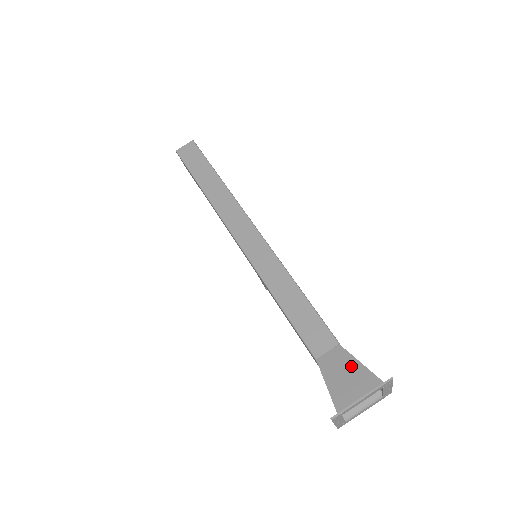
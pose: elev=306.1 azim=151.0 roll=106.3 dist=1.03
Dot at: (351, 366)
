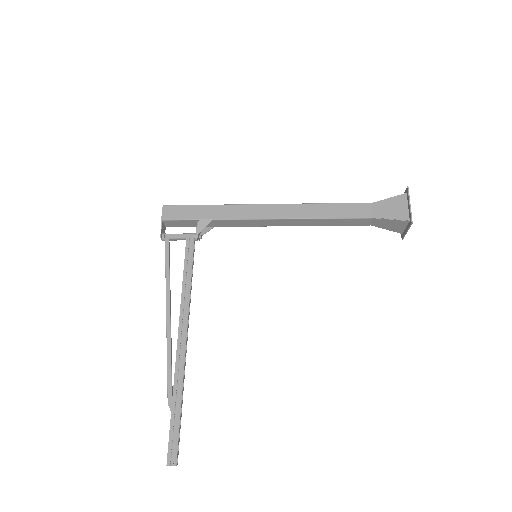
Dot at: occluded
